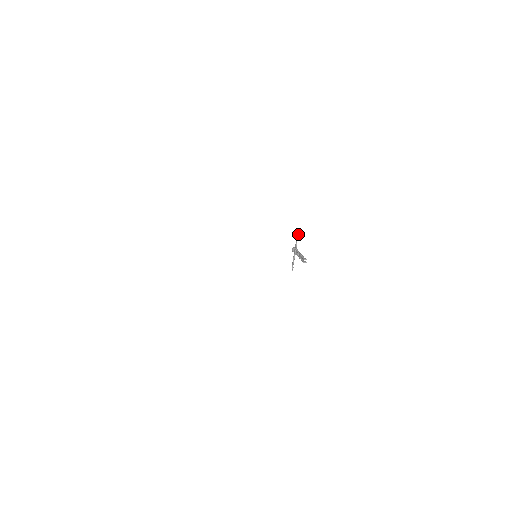
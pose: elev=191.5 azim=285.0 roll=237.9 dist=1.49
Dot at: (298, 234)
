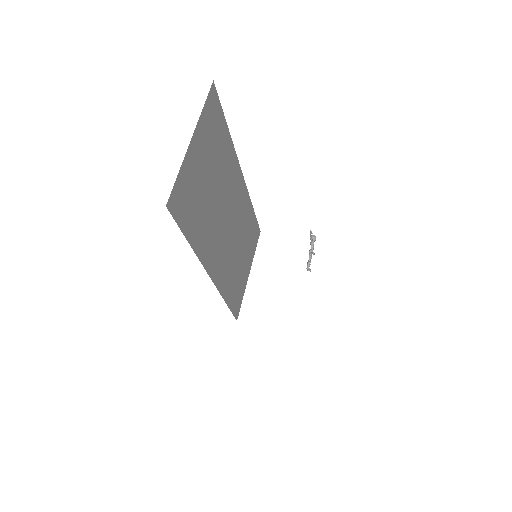
Dot at: (310, 232)
